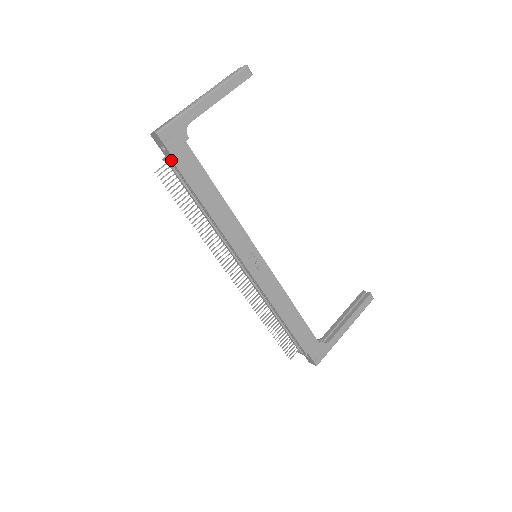
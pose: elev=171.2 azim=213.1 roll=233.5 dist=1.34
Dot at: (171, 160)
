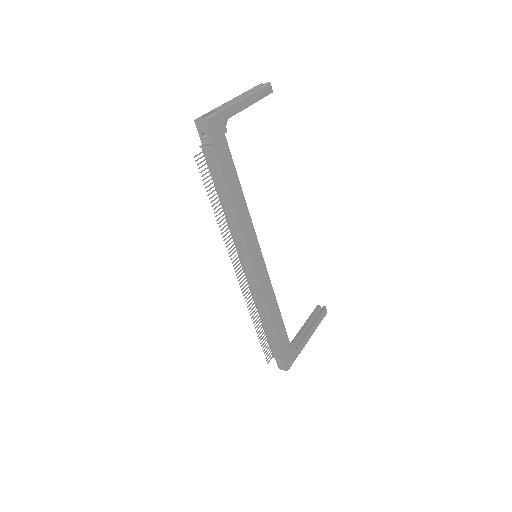
Dot at: (212, 148)
